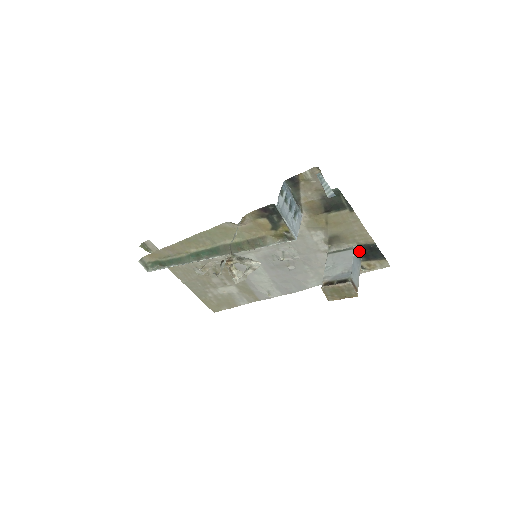
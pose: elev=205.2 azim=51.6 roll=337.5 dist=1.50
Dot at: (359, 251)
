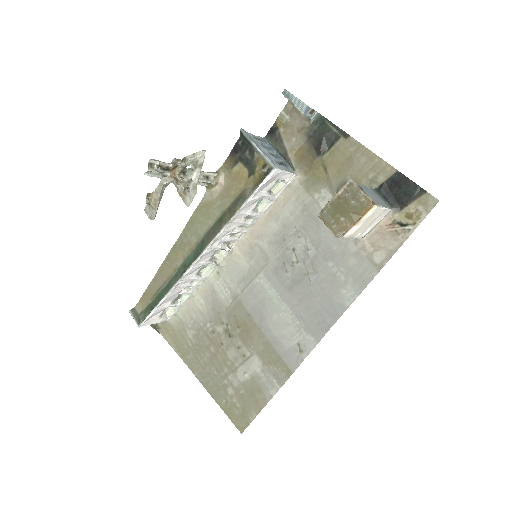
Dot at: (383, 195)
